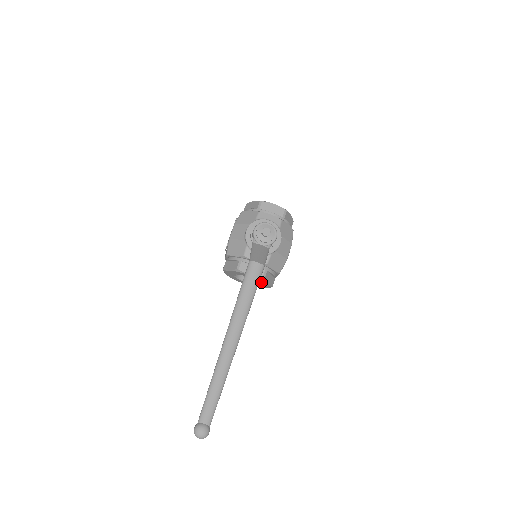
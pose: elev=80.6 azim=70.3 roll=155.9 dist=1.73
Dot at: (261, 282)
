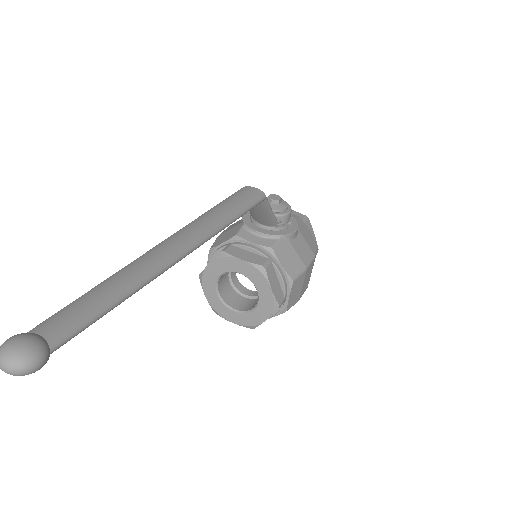
Dot at: (259, 286)
